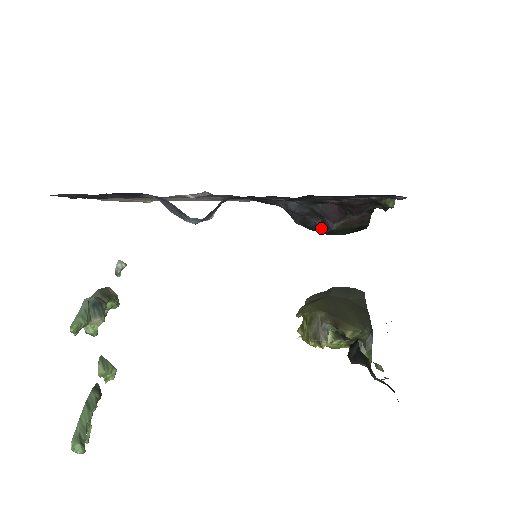
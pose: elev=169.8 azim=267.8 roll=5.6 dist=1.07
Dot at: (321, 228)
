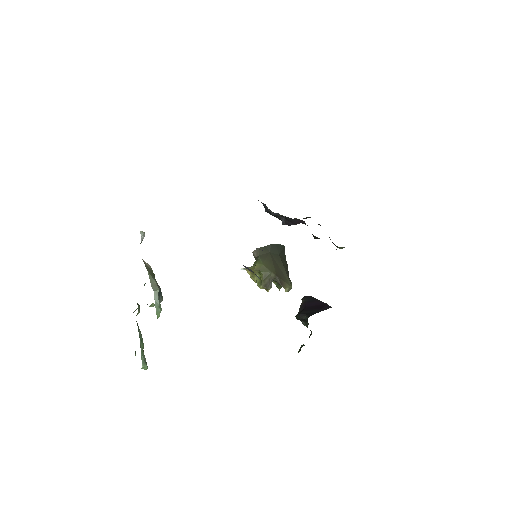
Dot at: (283, 222)
